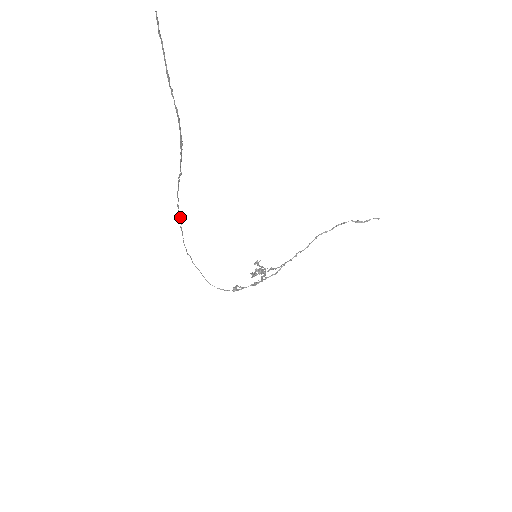
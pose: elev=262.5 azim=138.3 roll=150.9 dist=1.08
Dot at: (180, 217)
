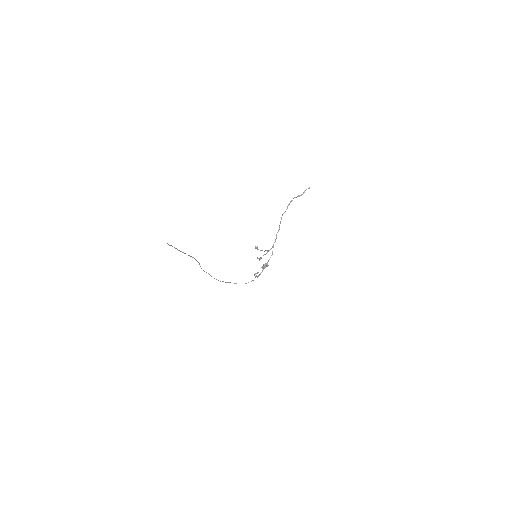
Dot at: (208, 273)
